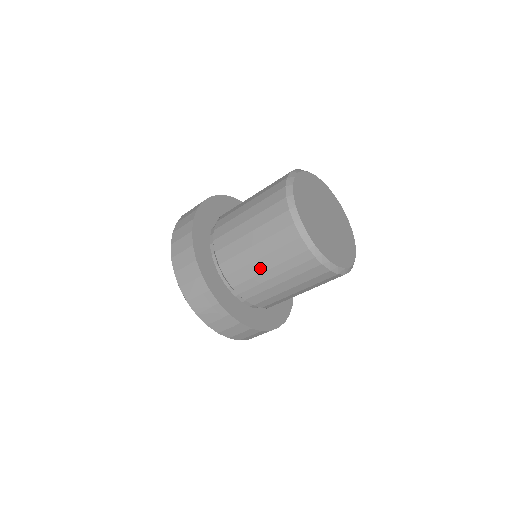
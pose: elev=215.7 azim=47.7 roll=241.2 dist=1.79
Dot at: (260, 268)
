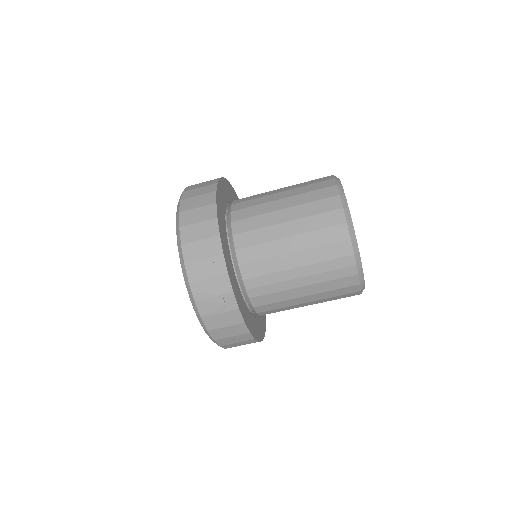
Dot at: (288, 264)
